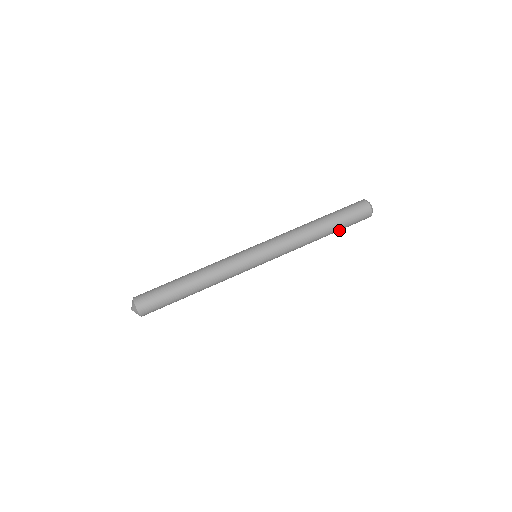
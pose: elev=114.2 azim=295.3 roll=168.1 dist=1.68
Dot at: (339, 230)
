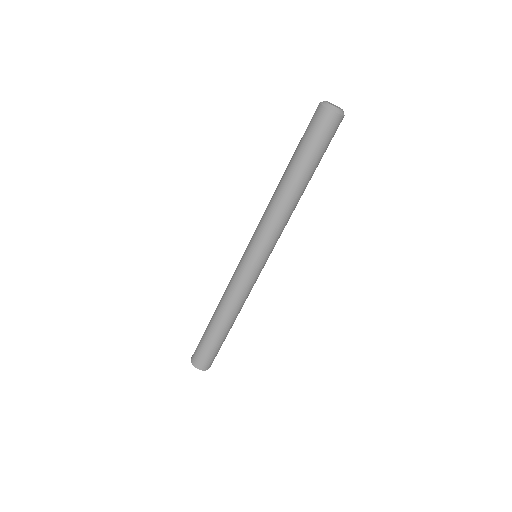
Dot at: occluded
